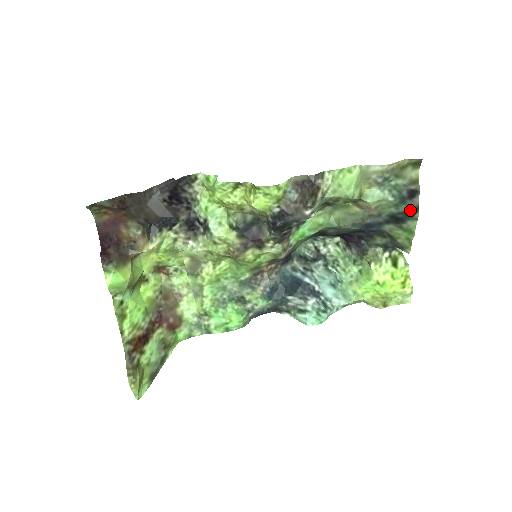
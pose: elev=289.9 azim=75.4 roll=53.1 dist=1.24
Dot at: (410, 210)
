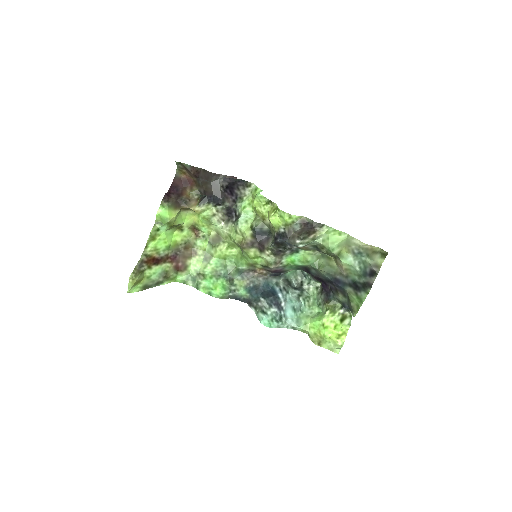
Dot at: (366, 284)
